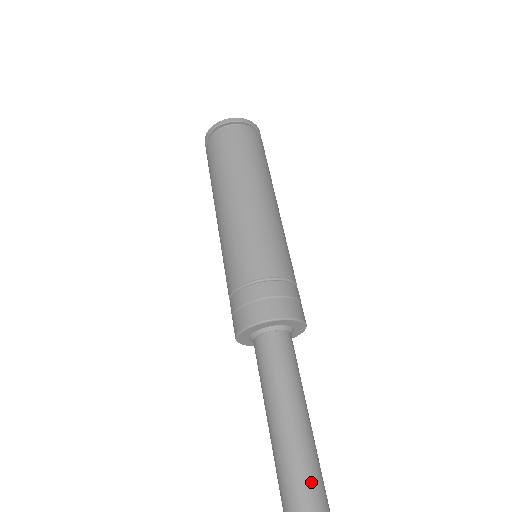
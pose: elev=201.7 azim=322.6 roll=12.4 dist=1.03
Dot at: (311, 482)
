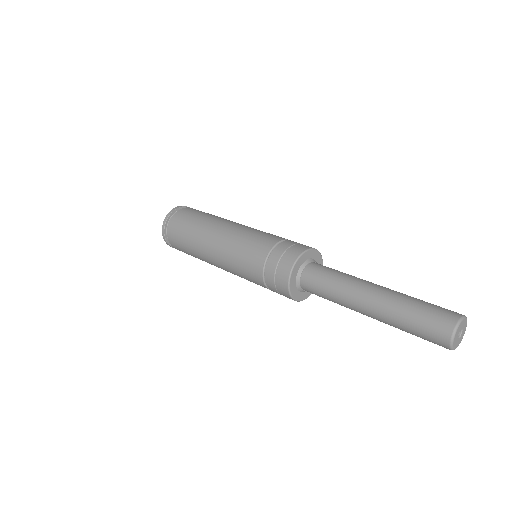
Dot at: (408, 298)
